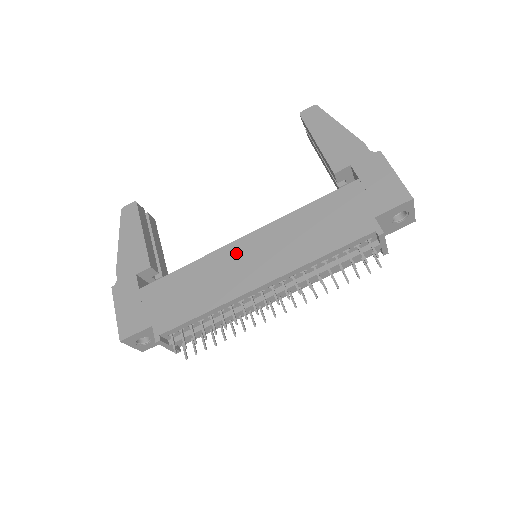
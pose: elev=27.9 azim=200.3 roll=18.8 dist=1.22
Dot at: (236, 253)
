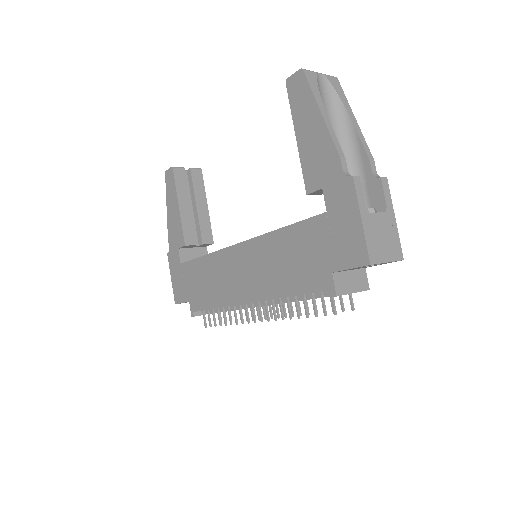
Dot at: (232, 260)
